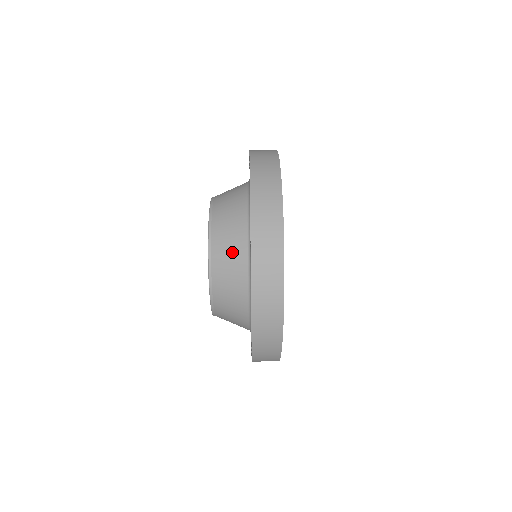
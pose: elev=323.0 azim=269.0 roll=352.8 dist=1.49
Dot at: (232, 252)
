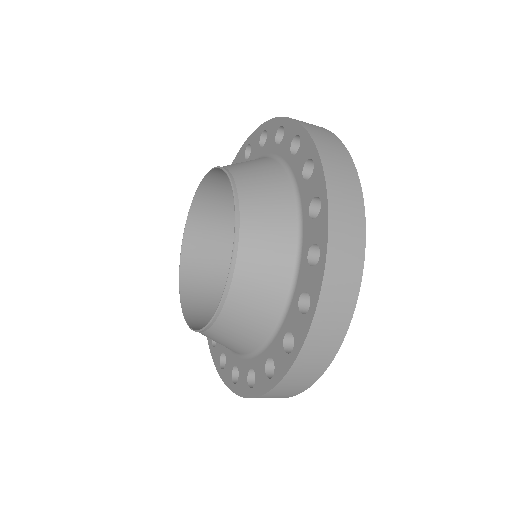
Dot at: occluded
